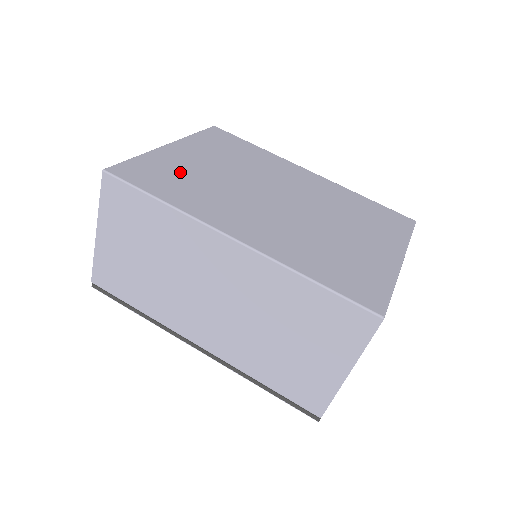
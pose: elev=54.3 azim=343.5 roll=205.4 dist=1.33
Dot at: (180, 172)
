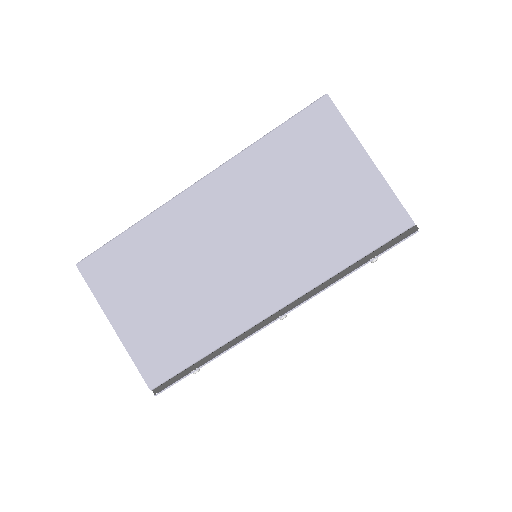
Dot at: occluded
